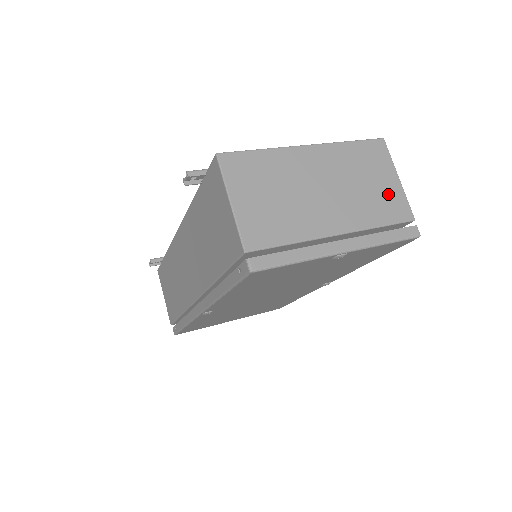
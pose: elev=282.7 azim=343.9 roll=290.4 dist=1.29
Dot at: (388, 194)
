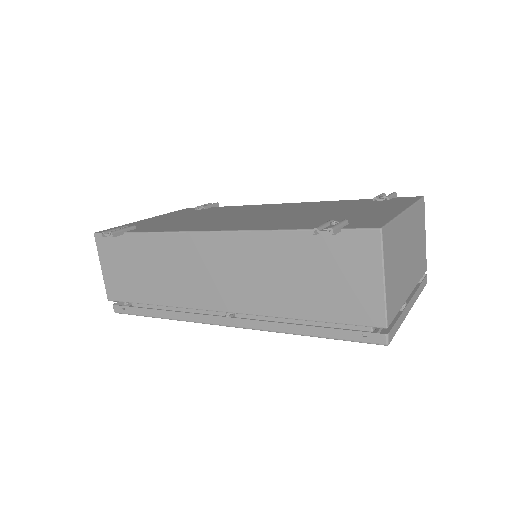
Dot at: (423, 250)
